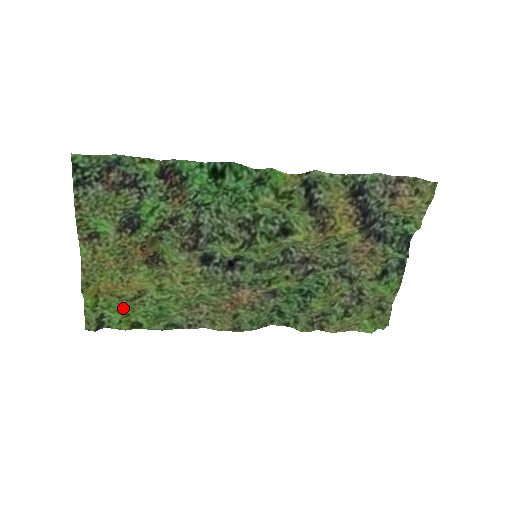
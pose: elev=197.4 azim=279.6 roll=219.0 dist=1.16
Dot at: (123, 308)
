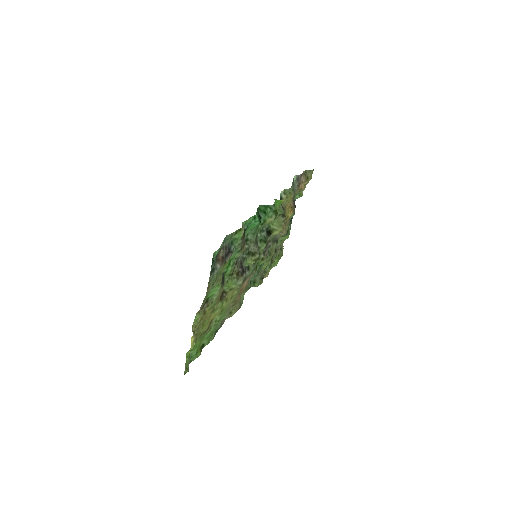
Dot at: (199, 341)
